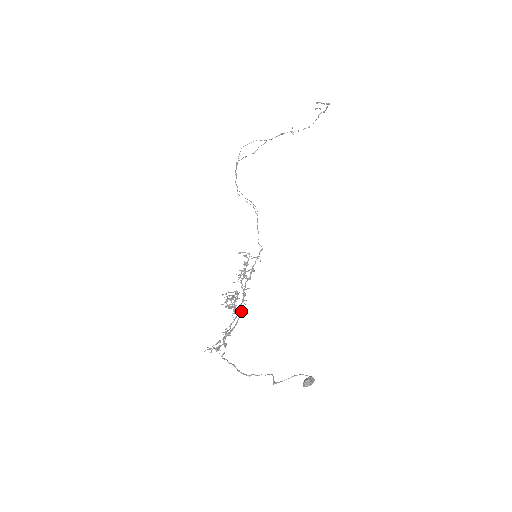
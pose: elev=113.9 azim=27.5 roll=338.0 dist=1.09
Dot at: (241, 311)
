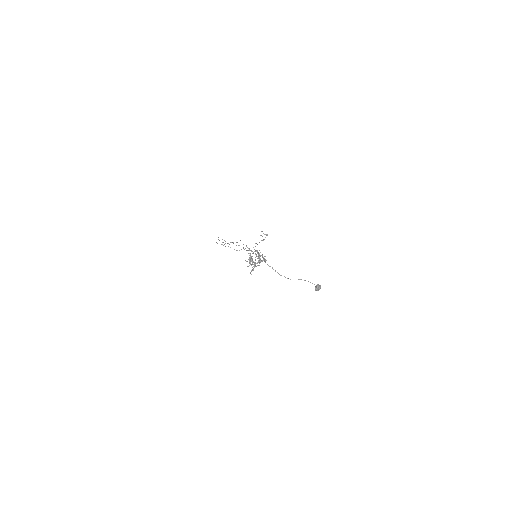
Dot at: (264, 258)
